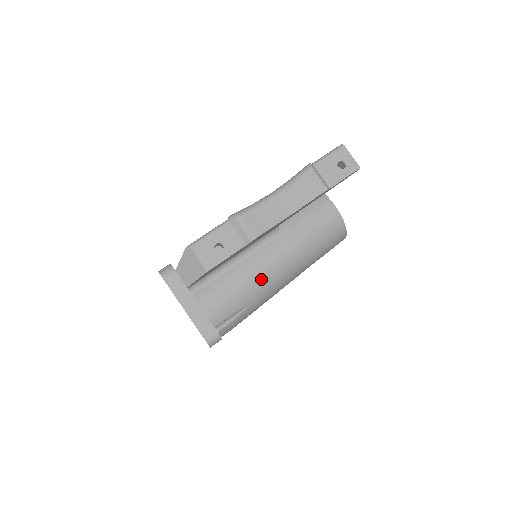
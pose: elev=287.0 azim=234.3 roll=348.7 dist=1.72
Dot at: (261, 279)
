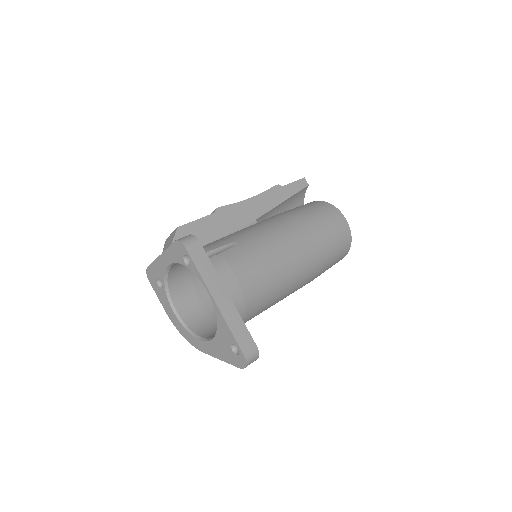
Dot at: (245, 230)
